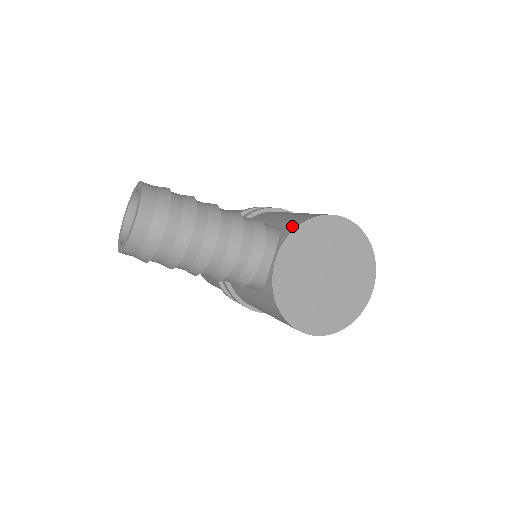
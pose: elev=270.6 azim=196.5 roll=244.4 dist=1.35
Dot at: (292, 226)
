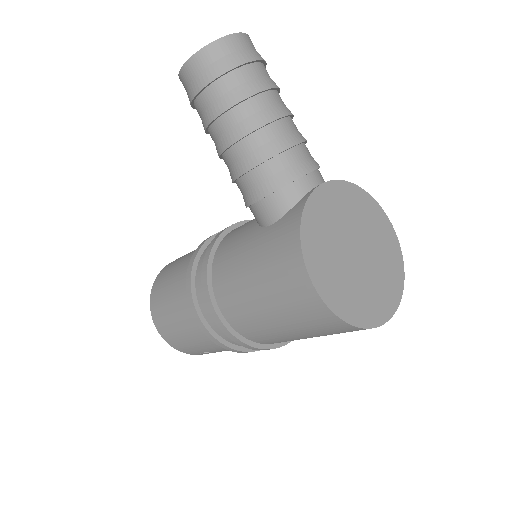
Dot at: occluded
